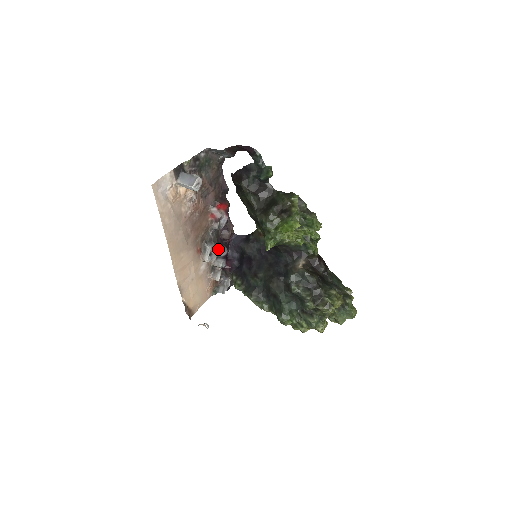
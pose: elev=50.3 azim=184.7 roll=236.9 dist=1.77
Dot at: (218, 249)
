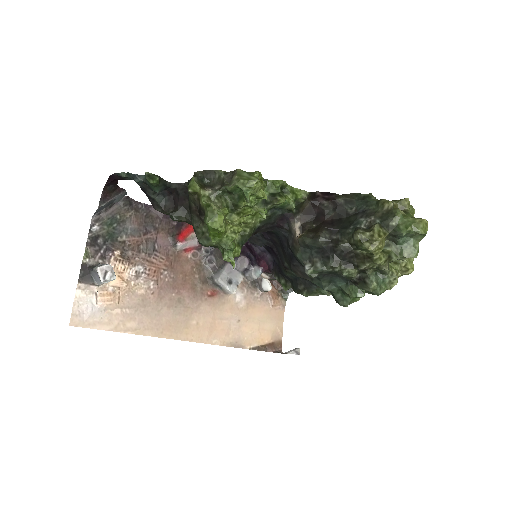
Dot at: (234, 267)
